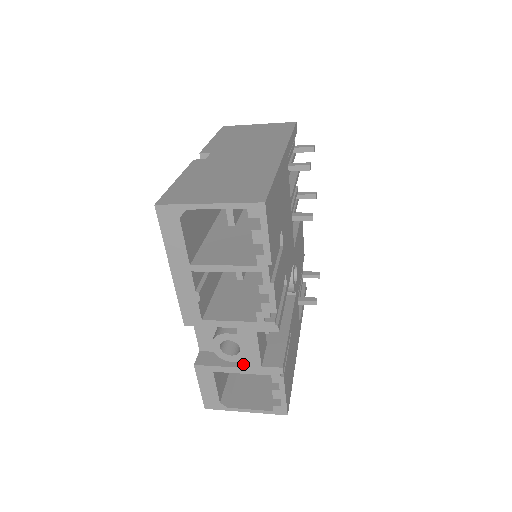
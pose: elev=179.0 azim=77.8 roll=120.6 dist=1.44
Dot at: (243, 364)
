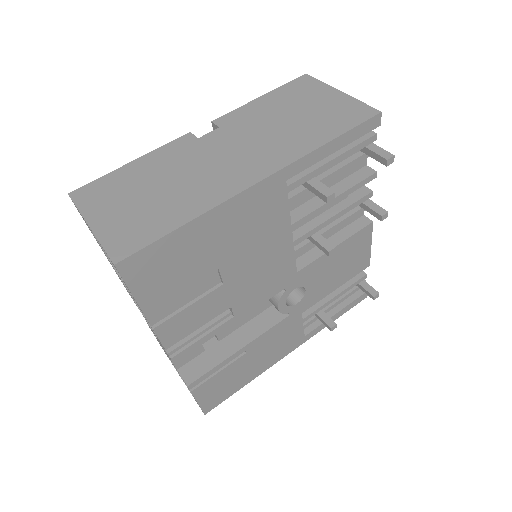
Dot at: occluded
